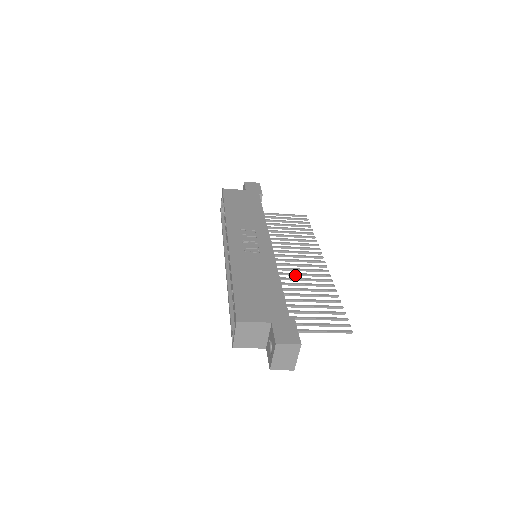
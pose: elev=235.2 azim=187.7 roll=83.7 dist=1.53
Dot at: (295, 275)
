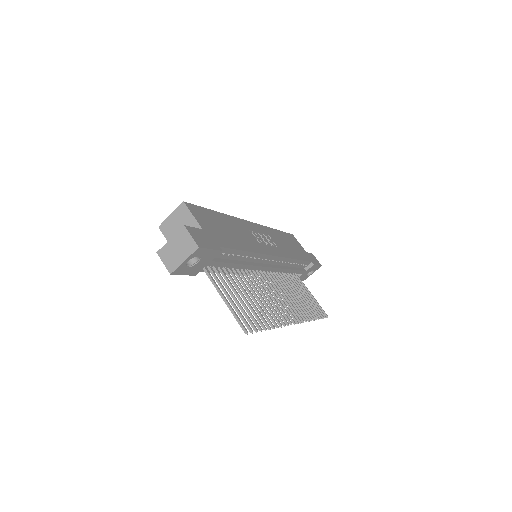
Dot at: (264, 292)
